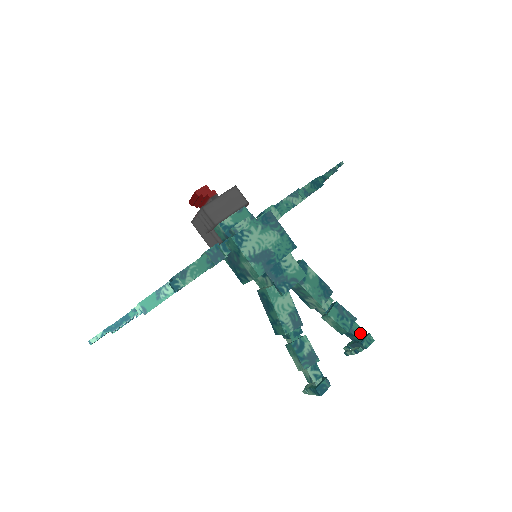
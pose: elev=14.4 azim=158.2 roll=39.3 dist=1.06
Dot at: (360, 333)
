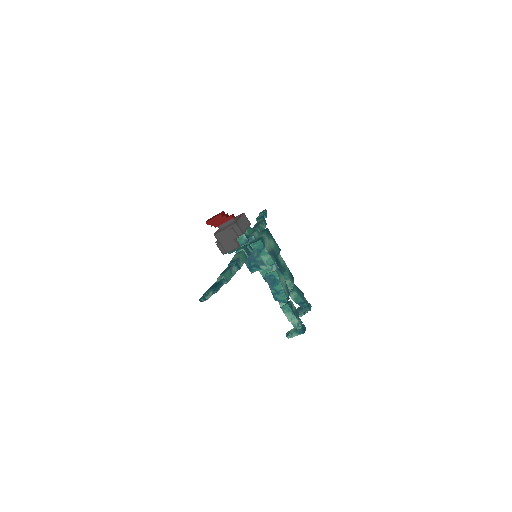
Dot at: (306, 302)
